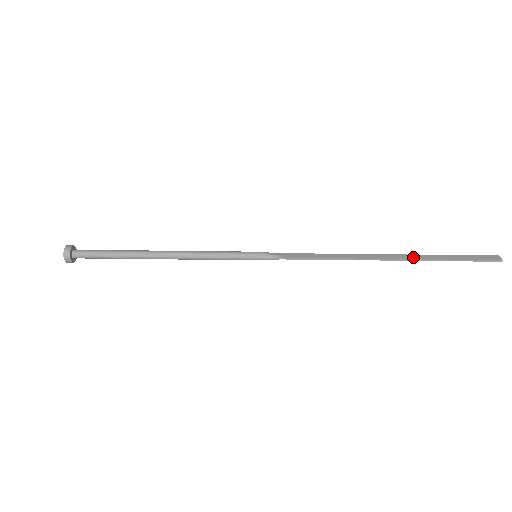
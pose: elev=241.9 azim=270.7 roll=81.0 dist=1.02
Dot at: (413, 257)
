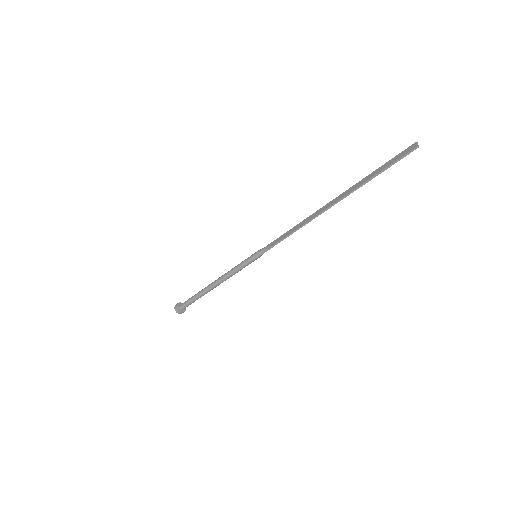
Dot at: (347, 192)
